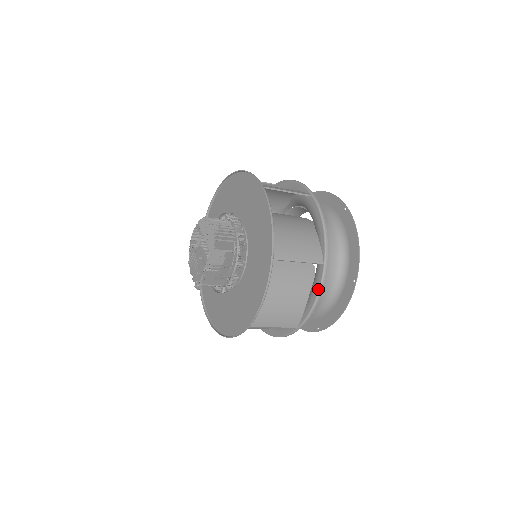
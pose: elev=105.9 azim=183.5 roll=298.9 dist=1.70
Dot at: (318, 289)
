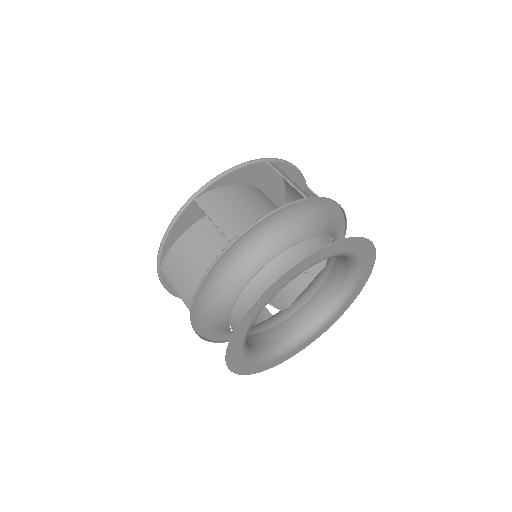
Dot at: (210, 266)
